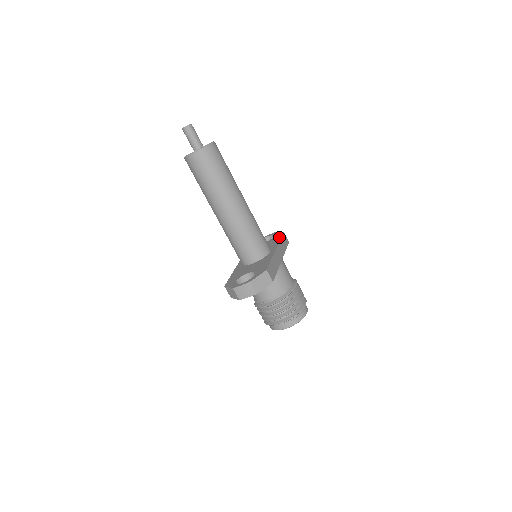
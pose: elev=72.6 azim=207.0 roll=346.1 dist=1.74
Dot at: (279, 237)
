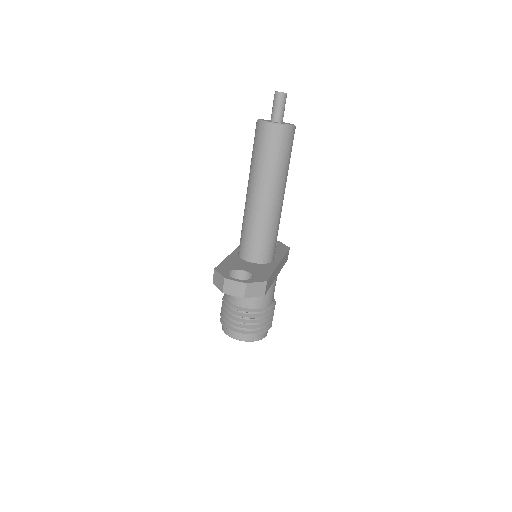
Dot at: (284, 250)
